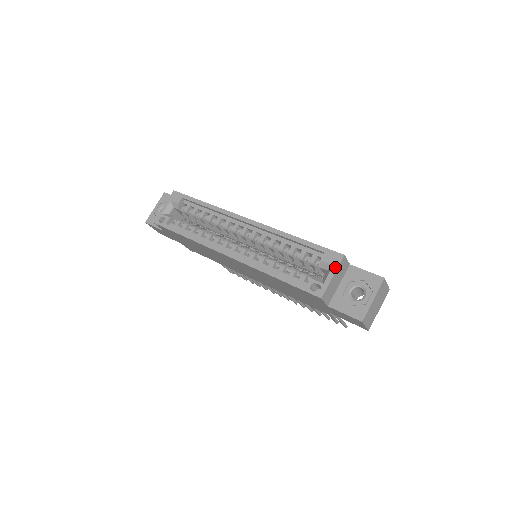
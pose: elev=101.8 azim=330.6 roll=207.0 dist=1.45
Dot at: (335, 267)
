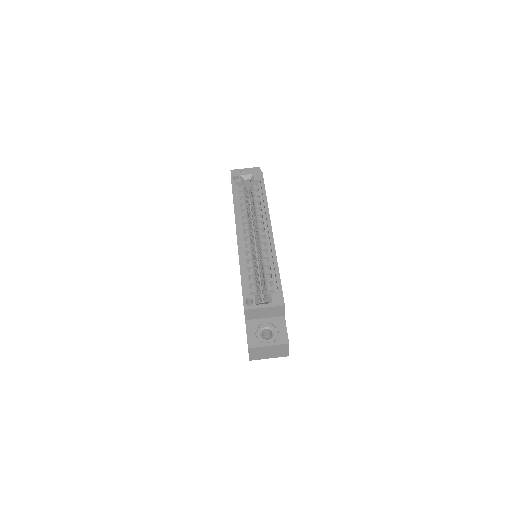
Dot at: (272, 305)
